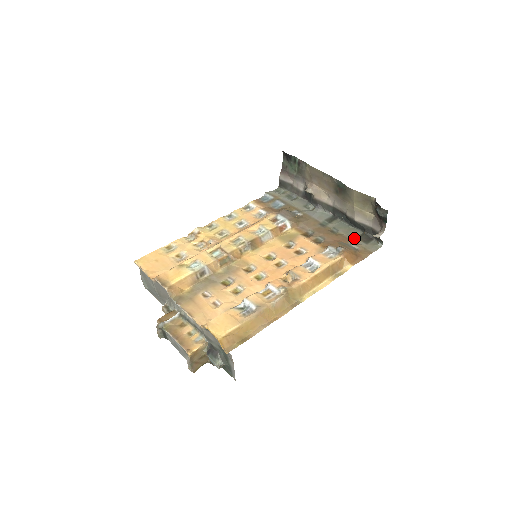
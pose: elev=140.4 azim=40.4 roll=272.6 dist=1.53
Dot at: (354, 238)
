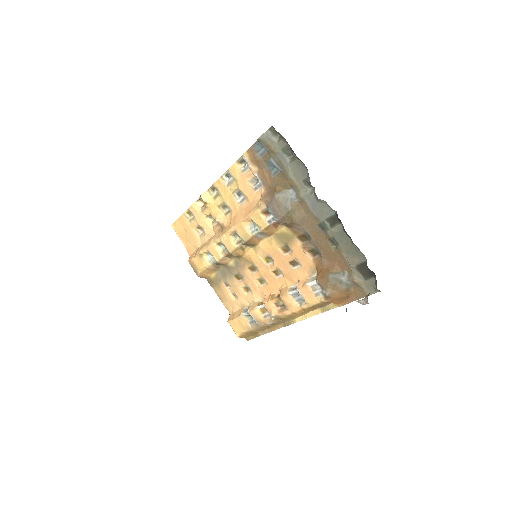
Dot at: (352, 266)
